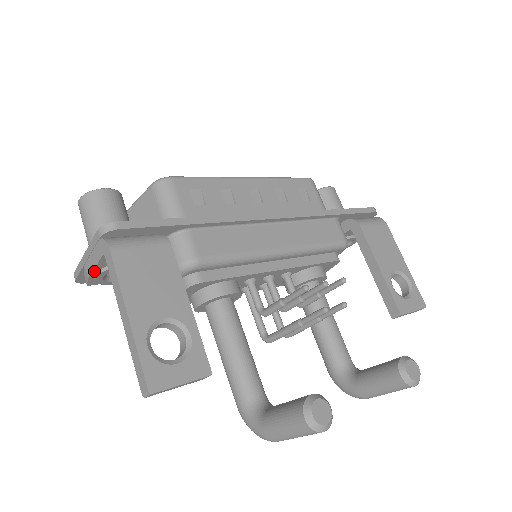
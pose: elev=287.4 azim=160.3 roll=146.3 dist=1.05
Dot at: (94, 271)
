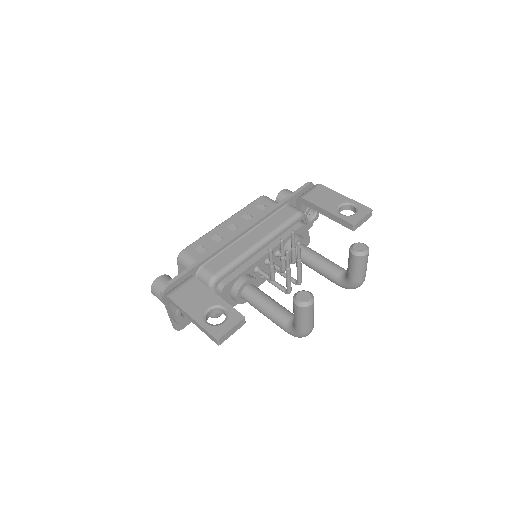
Dot at: (174, 315)
